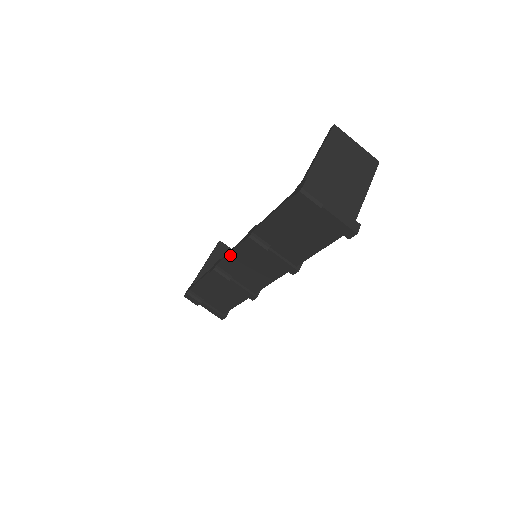
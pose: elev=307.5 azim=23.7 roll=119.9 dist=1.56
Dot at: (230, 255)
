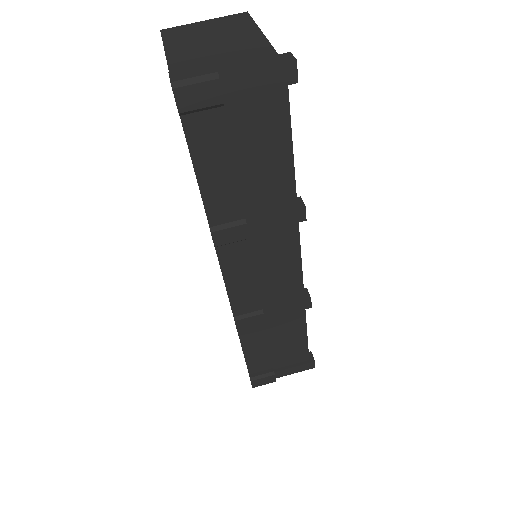
Dot at: (228, 284)
